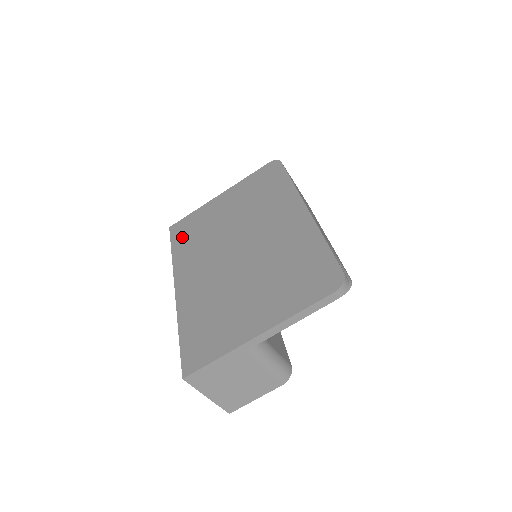
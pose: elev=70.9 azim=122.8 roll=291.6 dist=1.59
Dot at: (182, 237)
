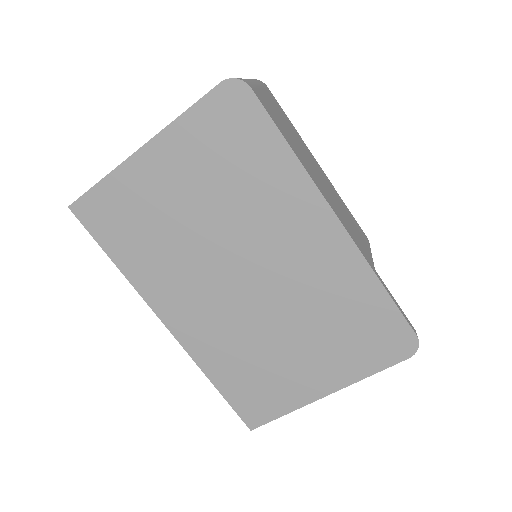
Dot at: (116, 237)
